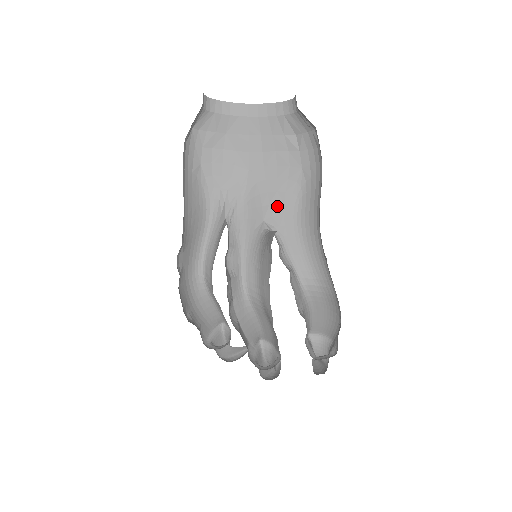
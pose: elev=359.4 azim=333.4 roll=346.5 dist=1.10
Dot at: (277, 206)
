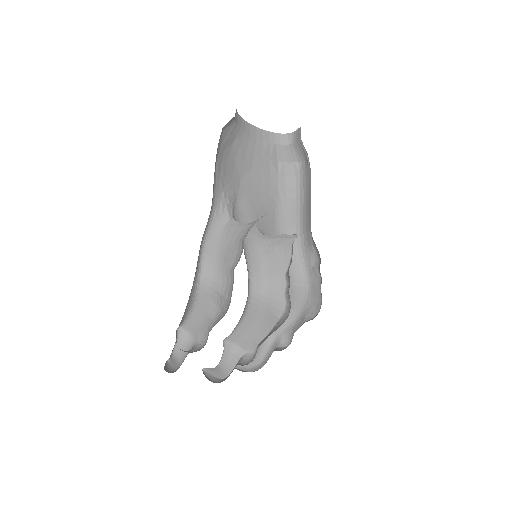
Dot at: (263, 216)
